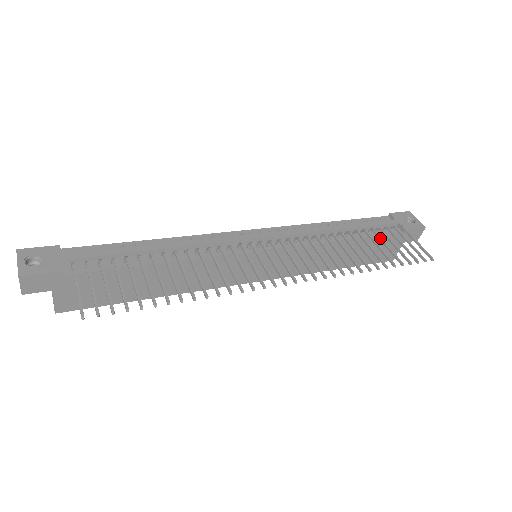
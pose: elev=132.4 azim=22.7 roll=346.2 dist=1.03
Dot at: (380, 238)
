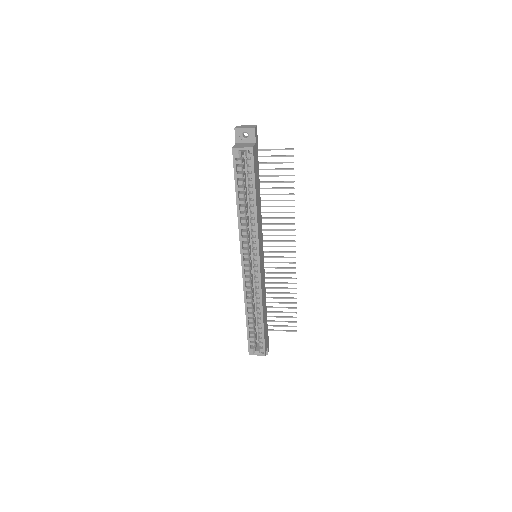
Dot at: (275, 311)
